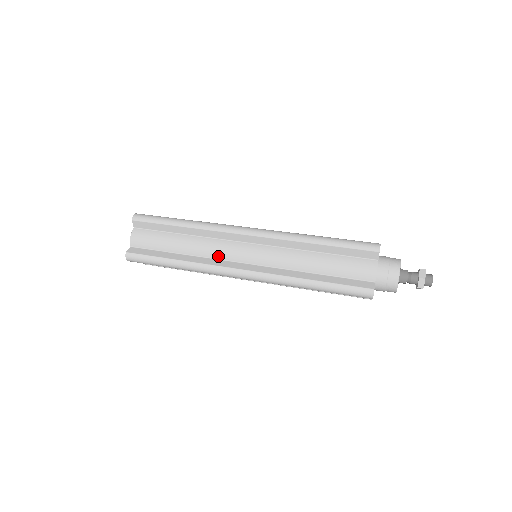
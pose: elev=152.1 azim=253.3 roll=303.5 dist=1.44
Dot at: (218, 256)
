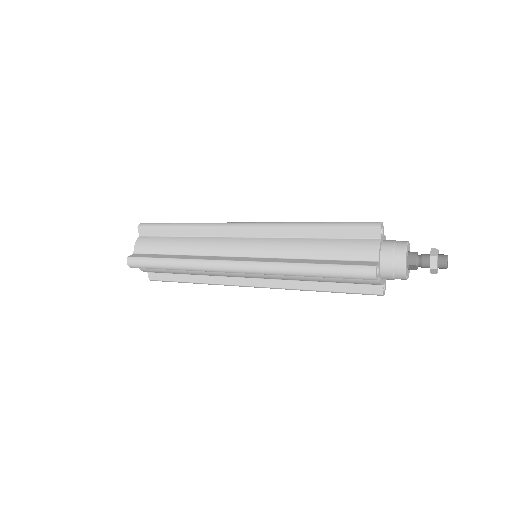
Dot at: (215, 252)
